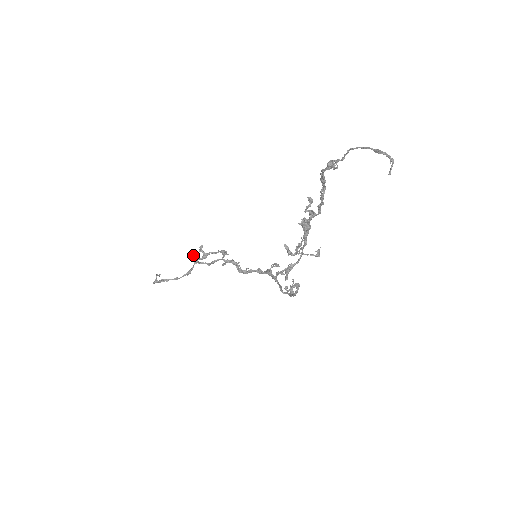
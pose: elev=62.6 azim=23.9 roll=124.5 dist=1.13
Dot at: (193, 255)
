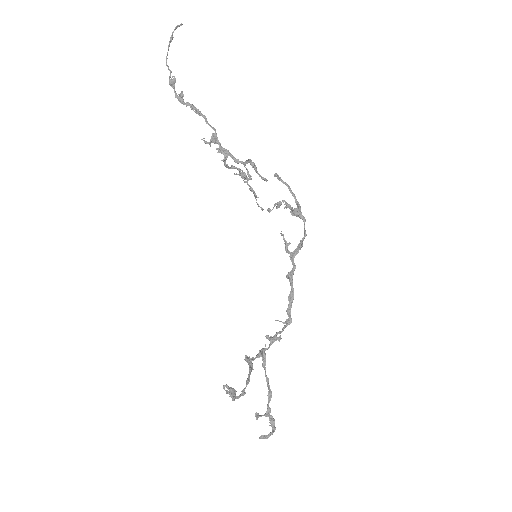
Dot at: (262, 435)
